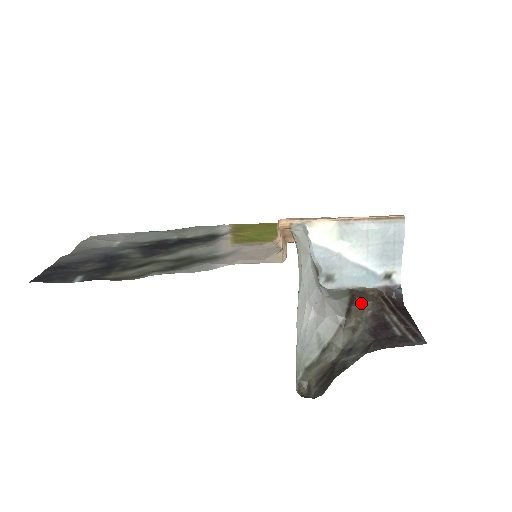
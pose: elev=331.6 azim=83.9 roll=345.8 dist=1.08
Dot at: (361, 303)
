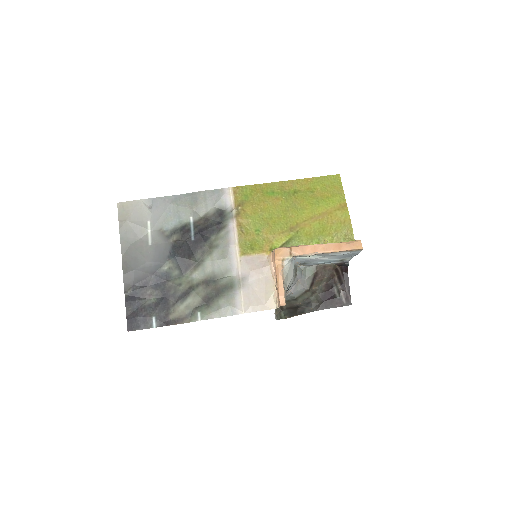
Dot at: (321, 278)
